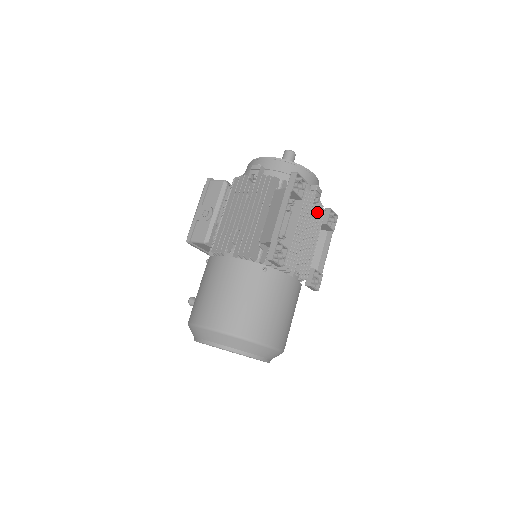
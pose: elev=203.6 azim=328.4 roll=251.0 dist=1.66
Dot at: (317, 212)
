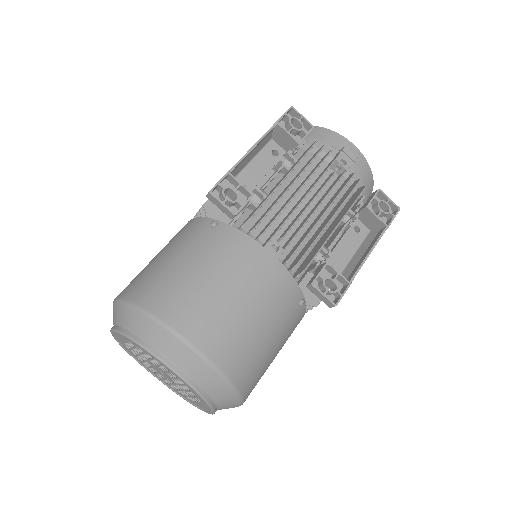
Dot at: (345, 184)
